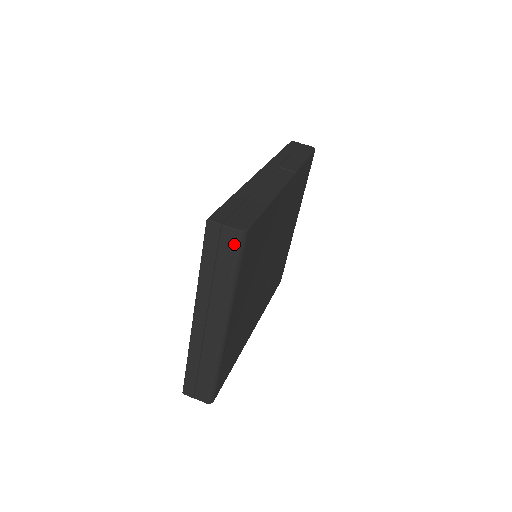
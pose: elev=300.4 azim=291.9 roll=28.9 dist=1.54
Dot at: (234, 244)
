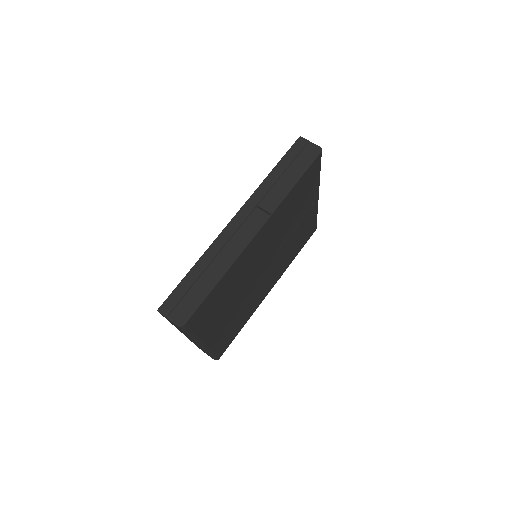
Dot at: (179, 328)
